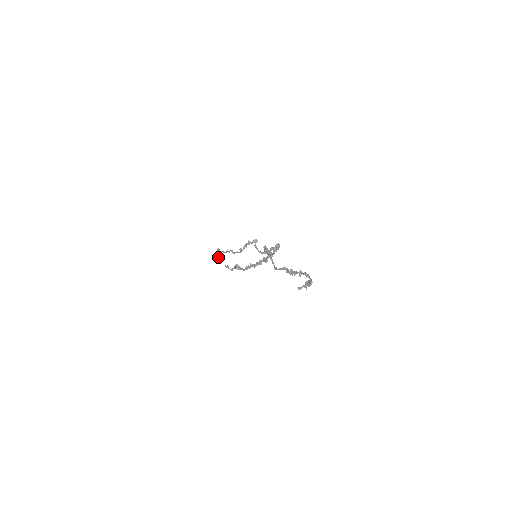
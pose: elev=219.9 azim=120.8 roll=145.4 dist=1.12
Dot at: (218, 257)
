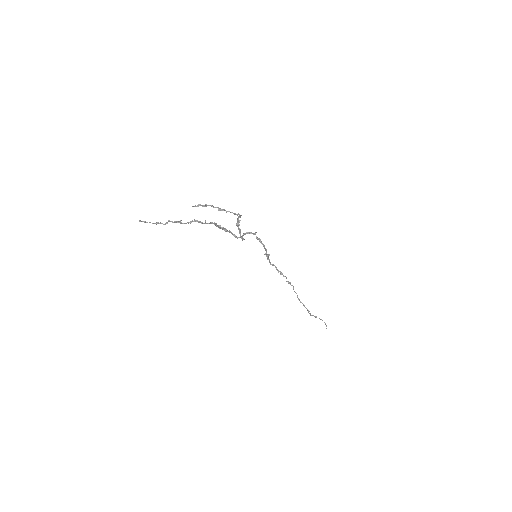
Dot at: occluded
